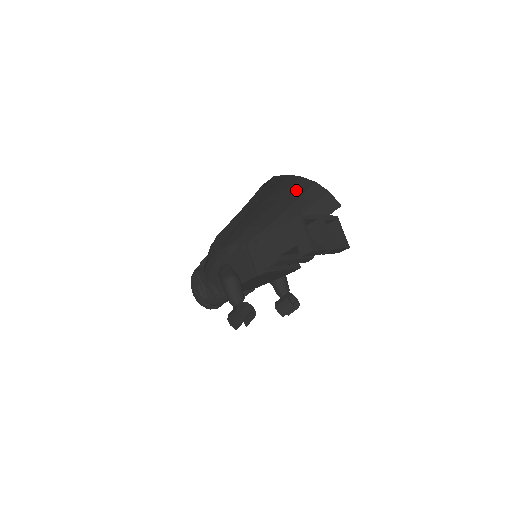
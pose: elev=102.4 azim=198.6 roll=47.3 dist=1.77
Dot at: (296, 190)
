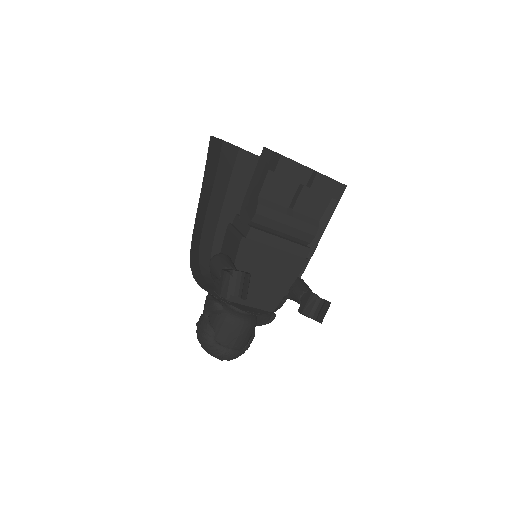
Dot at: occluded
